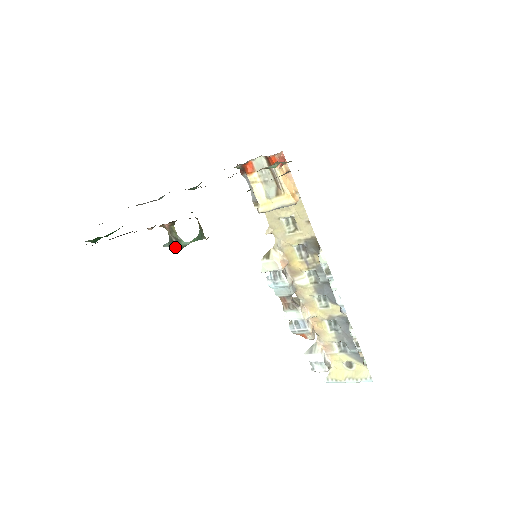
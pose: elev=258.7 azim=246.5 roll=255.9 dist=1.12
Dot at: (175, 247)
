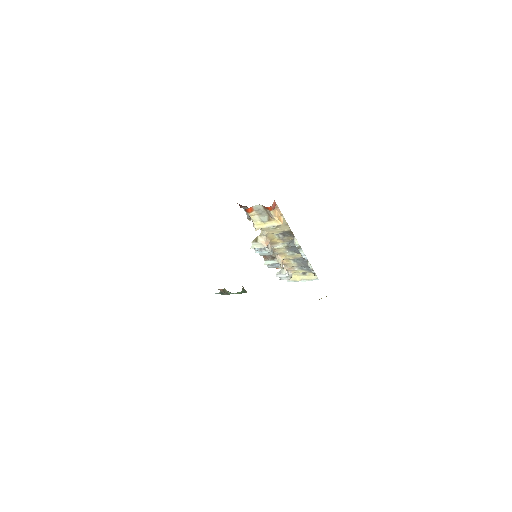
Dot at: (224, 294)
